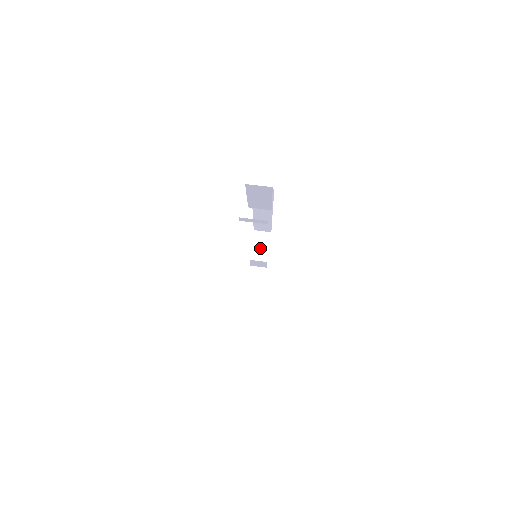
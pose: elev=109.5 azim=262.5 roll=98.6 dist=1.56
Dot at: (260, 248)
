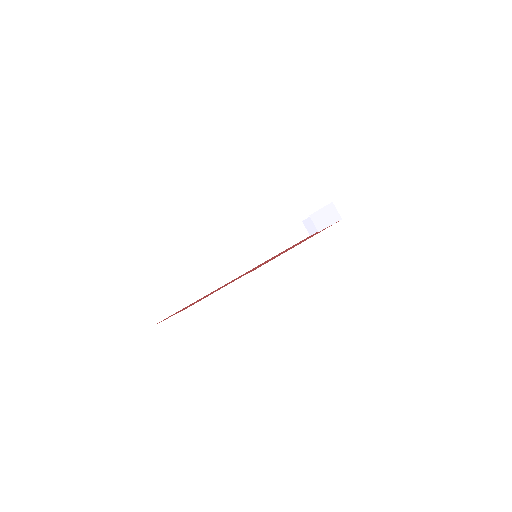
Dot at: (323, 218)
